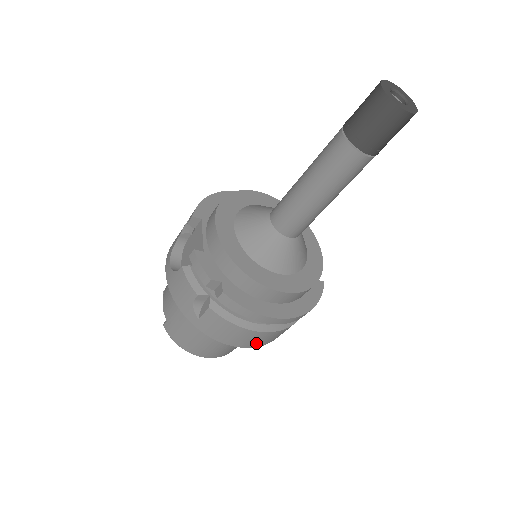
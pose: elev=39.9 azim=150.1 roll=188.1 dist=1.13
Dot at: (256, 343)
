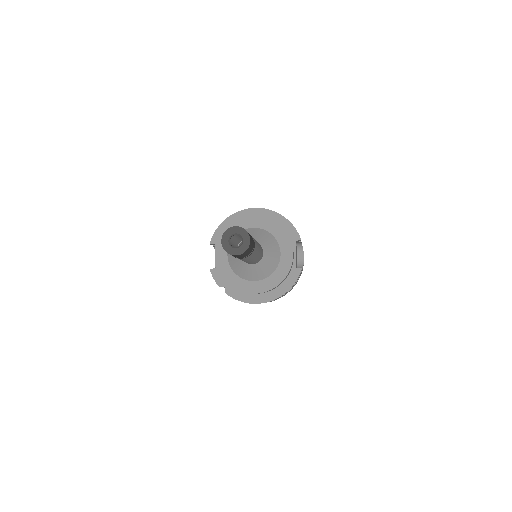
Dot at: occluded
